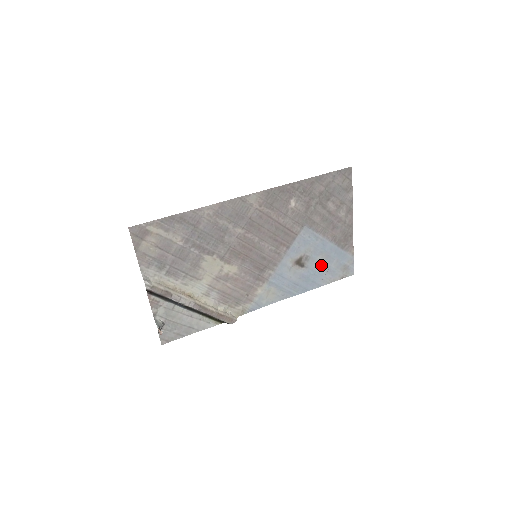
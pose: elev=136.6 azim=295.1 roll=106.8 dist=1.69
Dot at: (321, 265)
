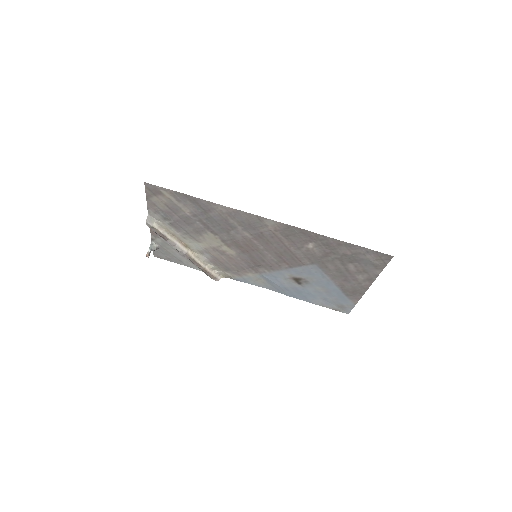
Dot at: (318, 292)
